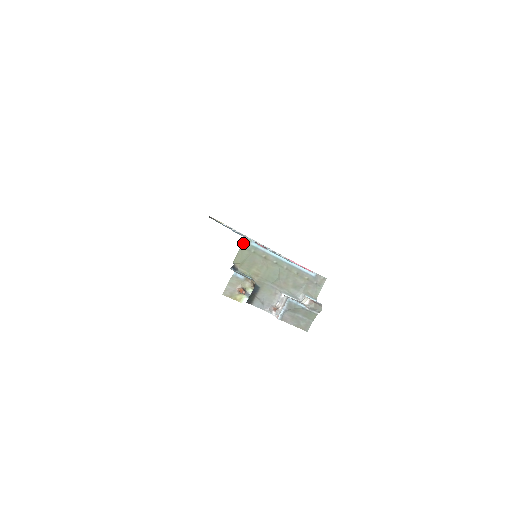
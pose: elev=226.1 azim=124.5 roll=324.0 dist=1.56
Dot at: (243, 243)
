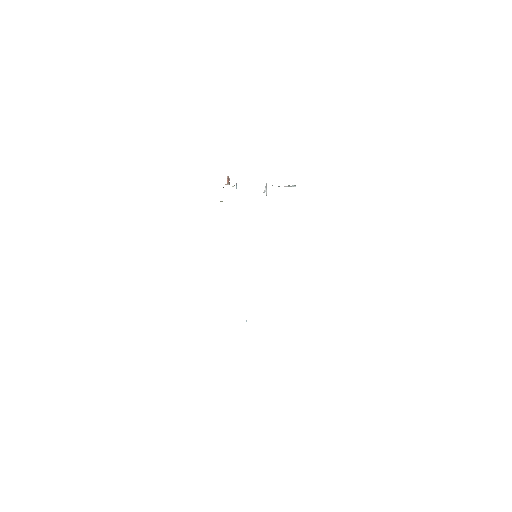
Dot at: occluded
